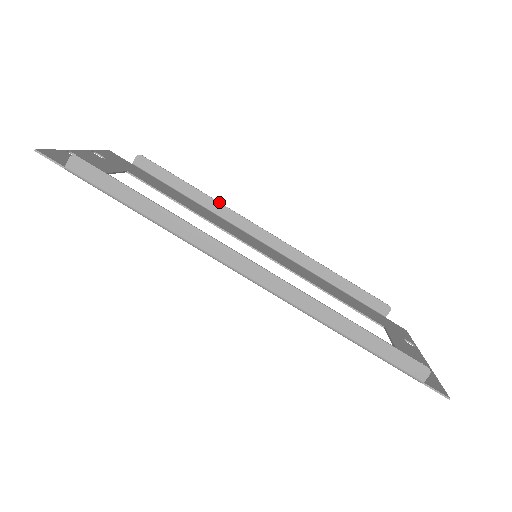
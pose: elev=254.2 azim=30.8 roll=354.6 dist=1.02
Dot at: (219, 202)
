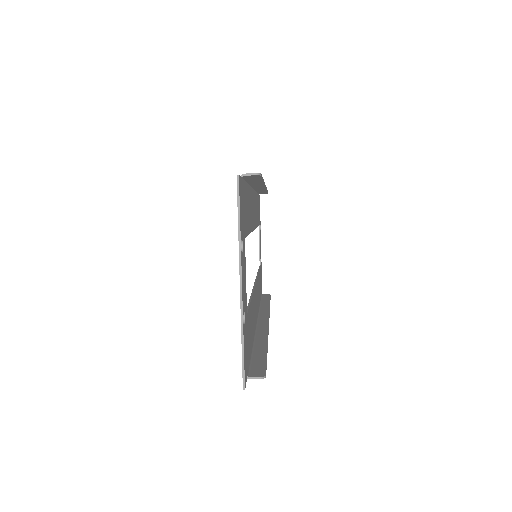
Dot at: occluded
